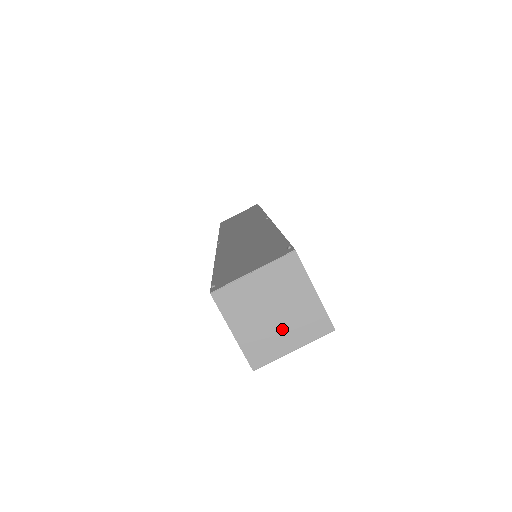
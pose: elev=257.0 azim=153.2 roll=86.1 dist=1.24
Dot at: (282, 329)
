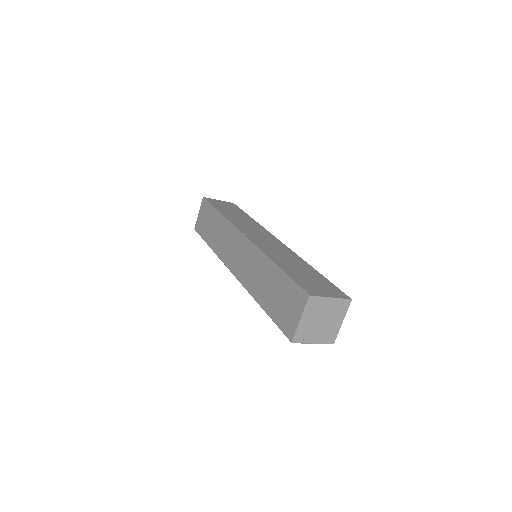
Dot at: (318, 331)
